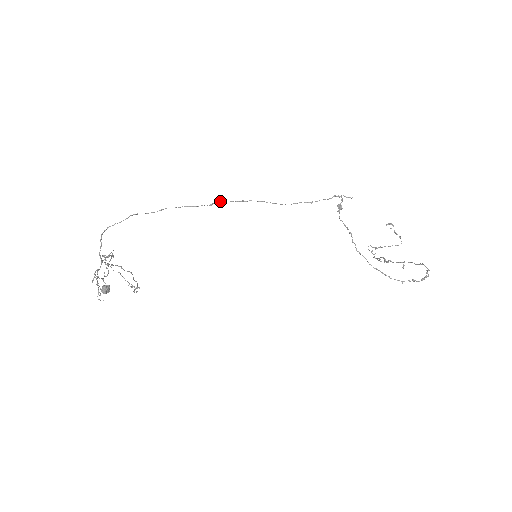
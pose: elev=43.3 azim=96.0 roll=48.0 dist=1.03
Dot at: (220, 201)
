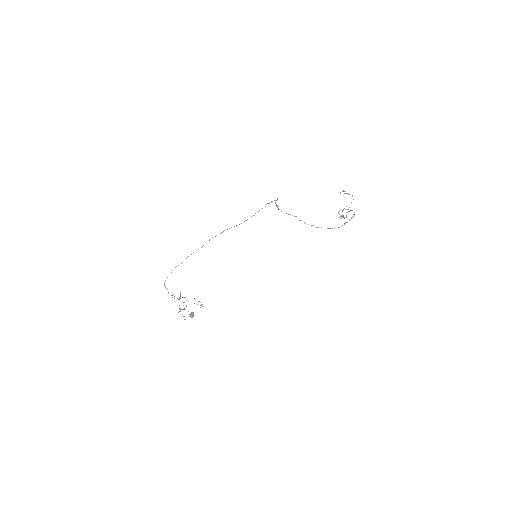
Dot at: occluded
